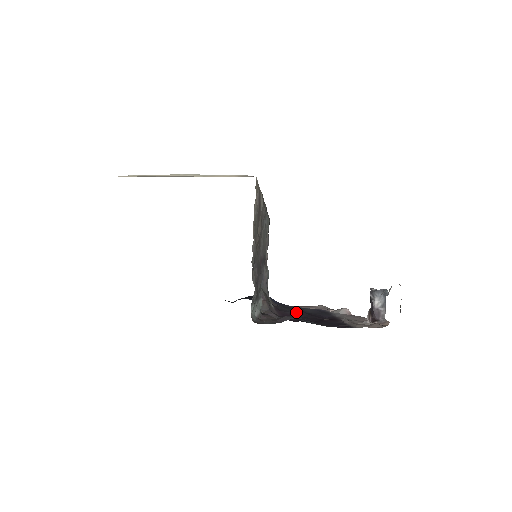
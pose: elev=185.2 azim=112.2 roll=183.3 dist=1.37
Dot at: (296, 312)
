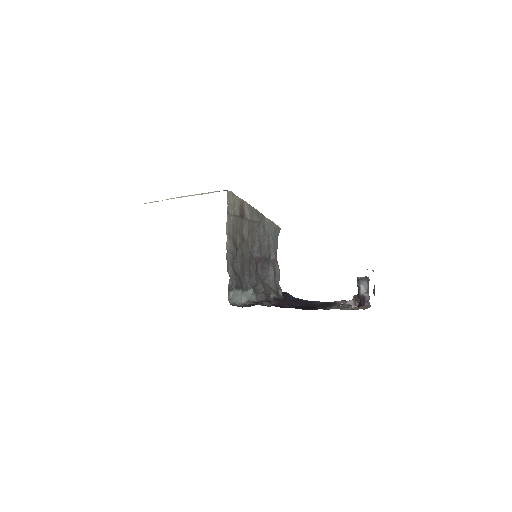
Dot at: (296, 302)
